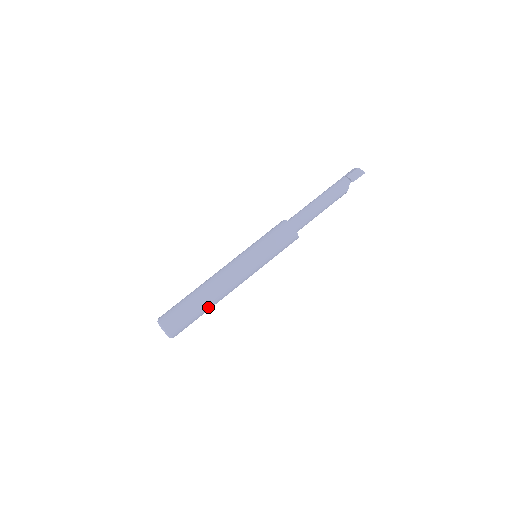
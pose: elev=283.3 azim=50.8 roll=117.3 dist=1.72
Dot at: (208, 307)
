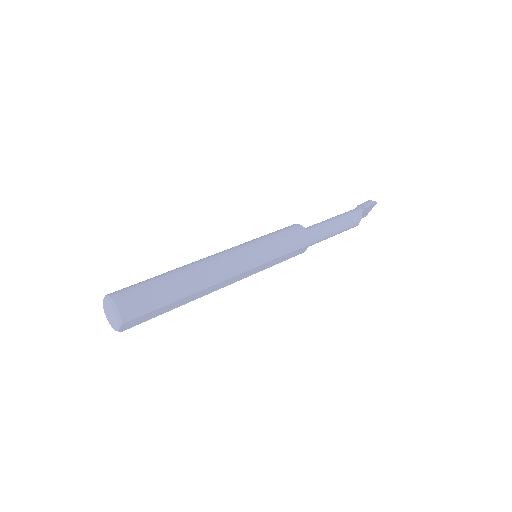
Dot at: (185, 288)
